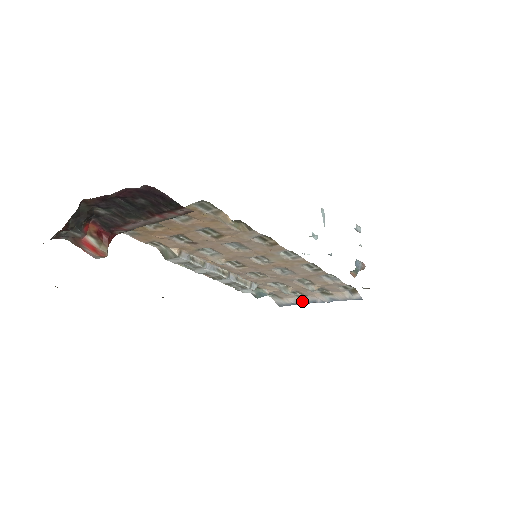
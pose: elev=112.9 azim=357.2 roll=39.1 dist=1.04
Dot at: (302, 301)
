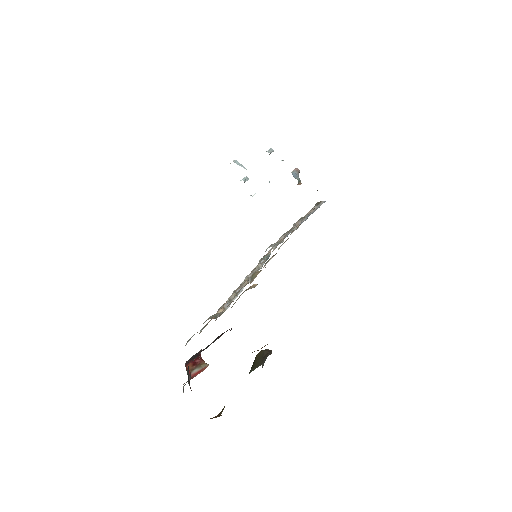
Dot at: occluded
